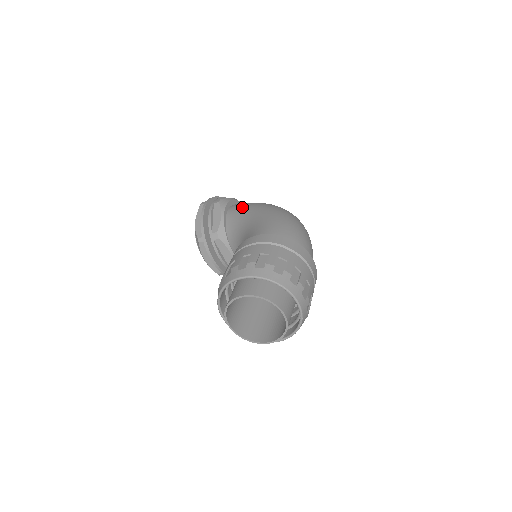
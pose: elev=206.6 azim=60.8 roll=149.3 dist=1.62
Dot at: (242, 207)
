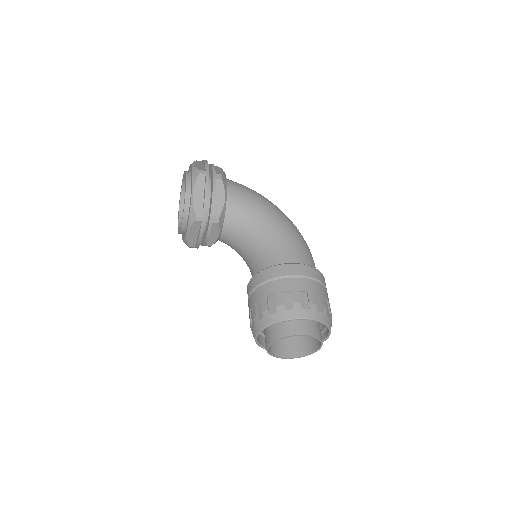
Dot at: (246, 195)
